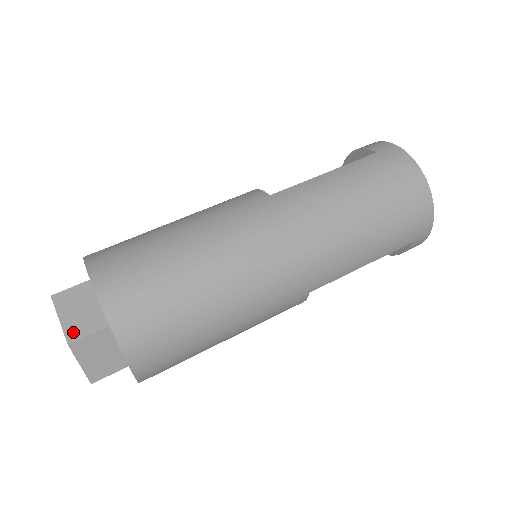
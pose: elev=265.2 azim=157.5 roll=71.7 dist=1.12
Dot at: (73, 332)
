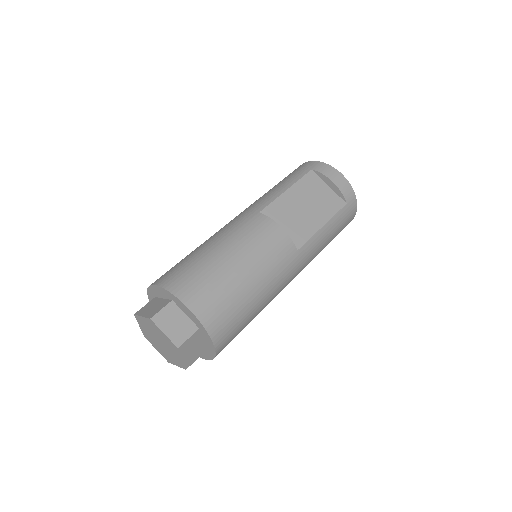
Dot at: (189, 363)
